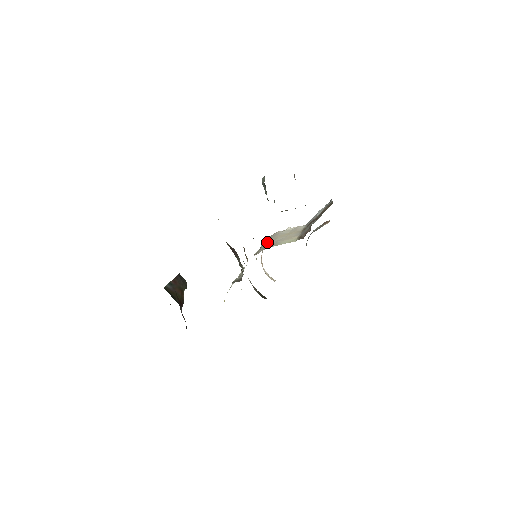
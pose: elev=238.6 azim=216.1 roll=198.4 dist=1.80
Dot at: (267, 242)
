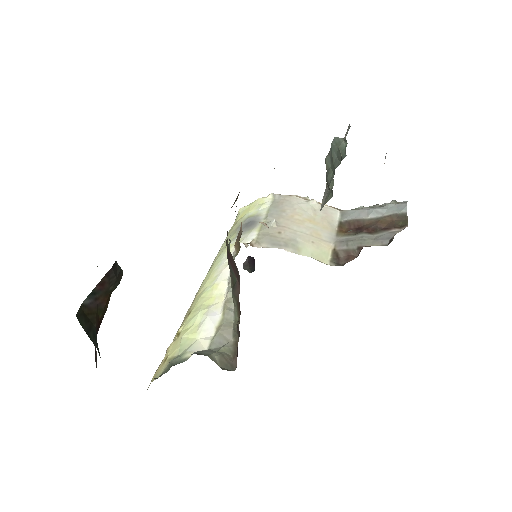
Dot at: (277, 222)
